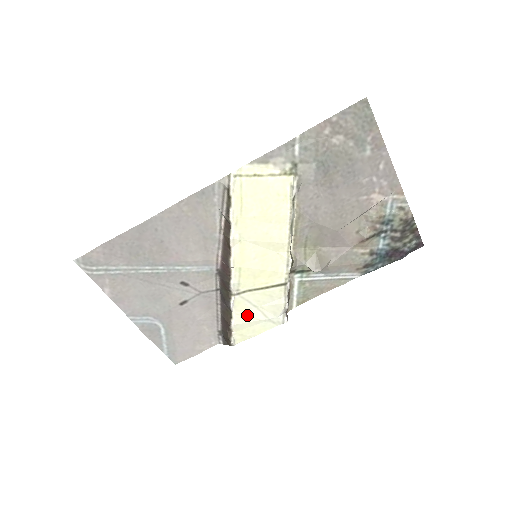
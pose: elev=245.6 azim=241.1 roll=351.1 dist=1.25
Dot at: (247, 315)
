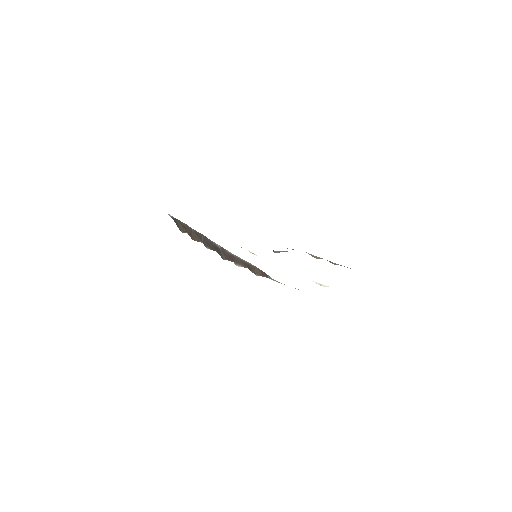
Dot at: occluded
